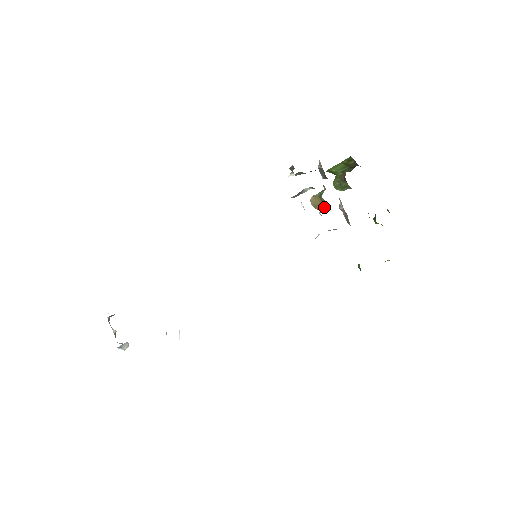
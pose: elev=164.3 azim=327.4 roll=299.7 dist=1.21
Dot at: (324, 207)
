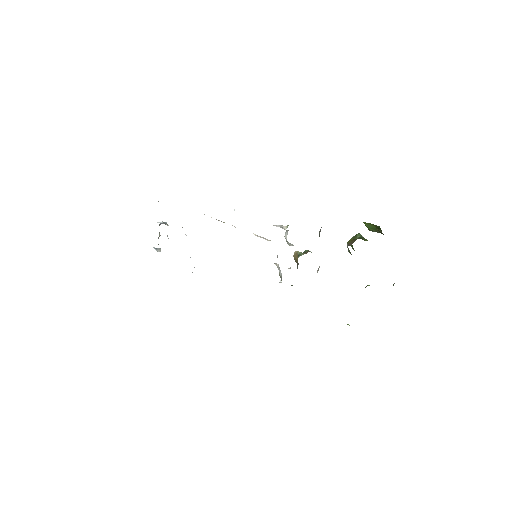
Dot at: (297, 265)
